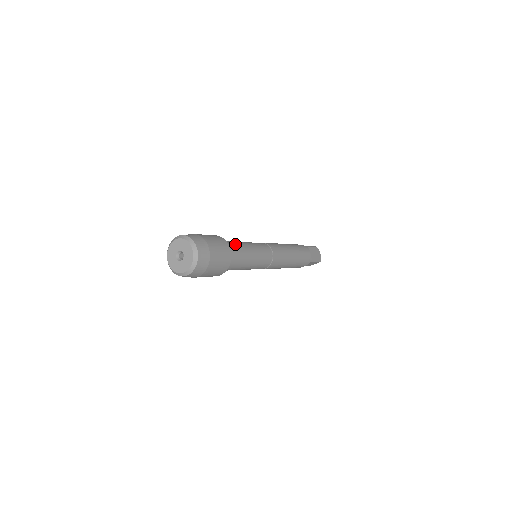
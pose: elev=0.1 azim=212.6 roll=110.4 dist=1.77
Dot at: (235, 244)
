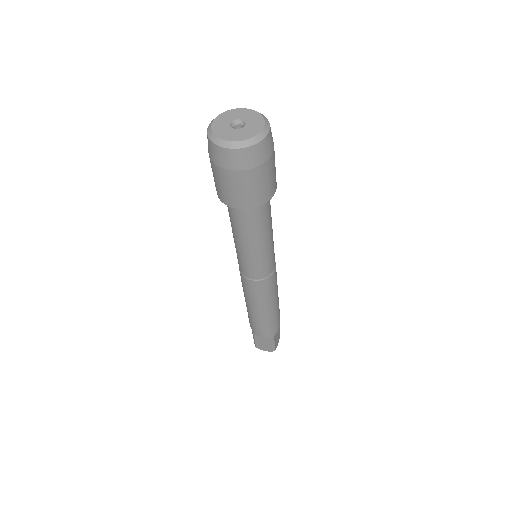
Dot at: occluded
